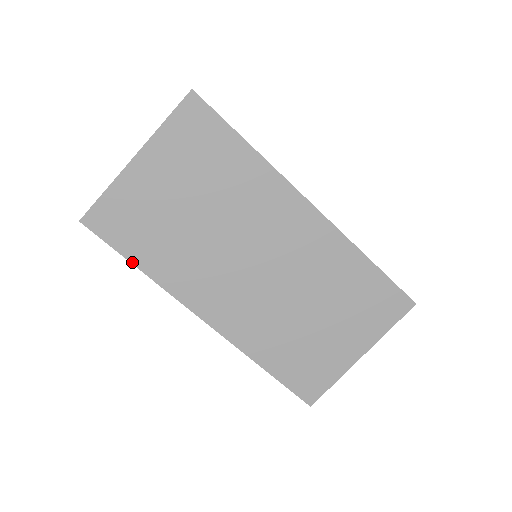
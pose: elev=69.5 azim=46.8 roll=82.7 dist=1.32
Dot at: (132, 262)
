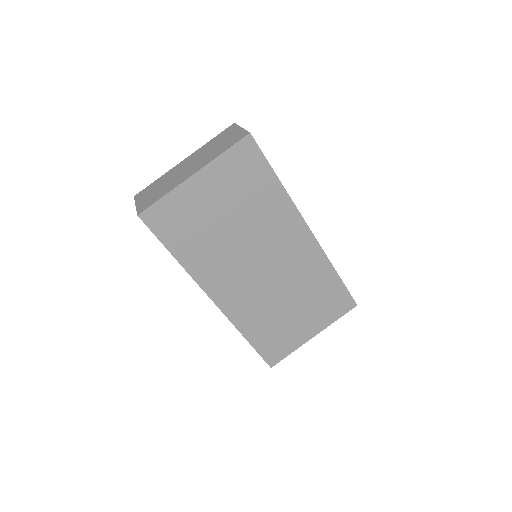
Dot at: (171, 252)
